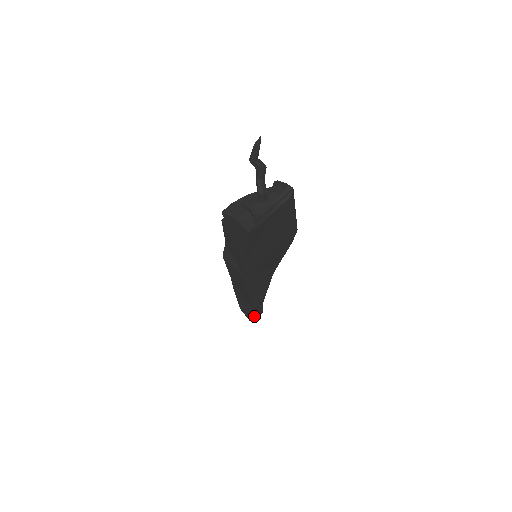
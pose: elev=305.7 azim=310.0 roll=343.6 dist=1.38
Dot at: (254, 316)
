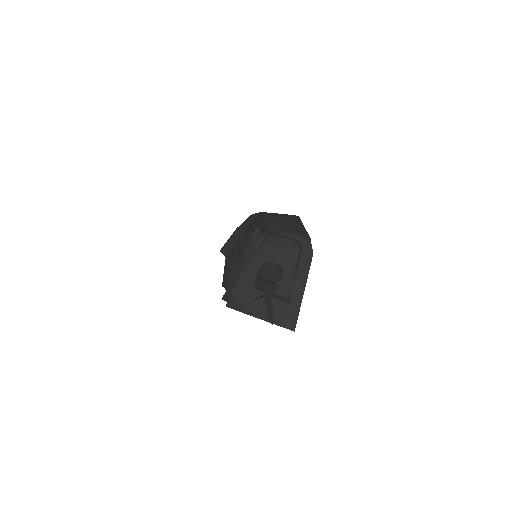
Dot at: occluded
